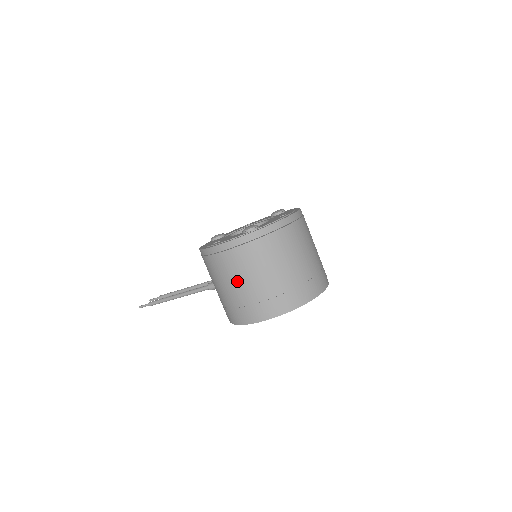
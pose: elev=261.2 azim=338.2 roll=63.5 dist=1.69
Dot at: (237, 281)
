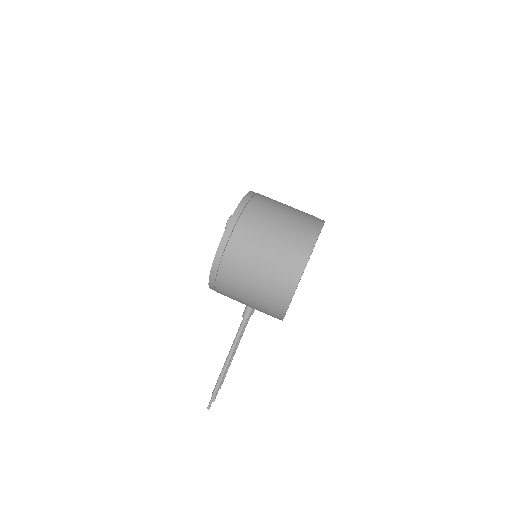
Dot at: (255, 262)
